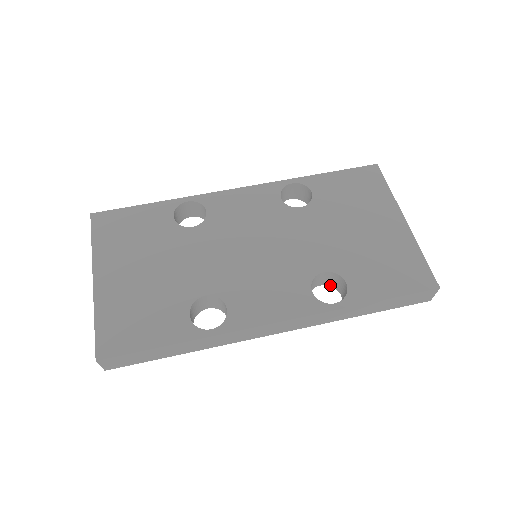
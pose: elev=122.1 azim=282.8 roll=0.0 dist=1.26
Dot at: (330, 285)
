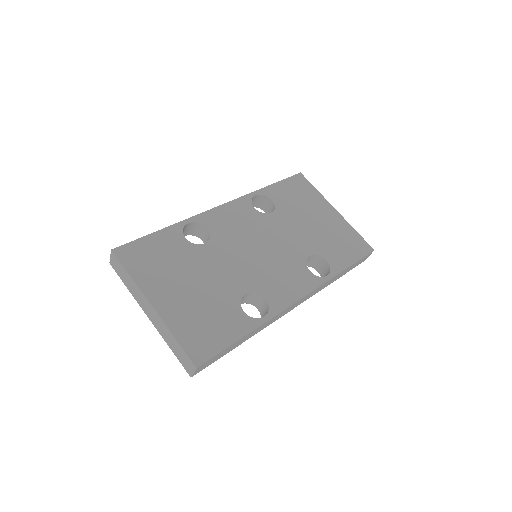
Dot at: (308, 265)
